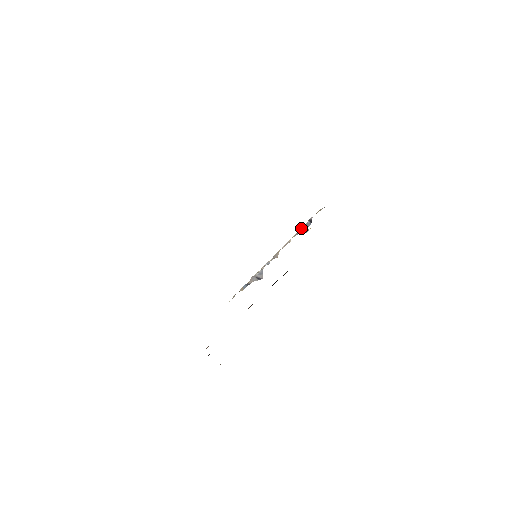
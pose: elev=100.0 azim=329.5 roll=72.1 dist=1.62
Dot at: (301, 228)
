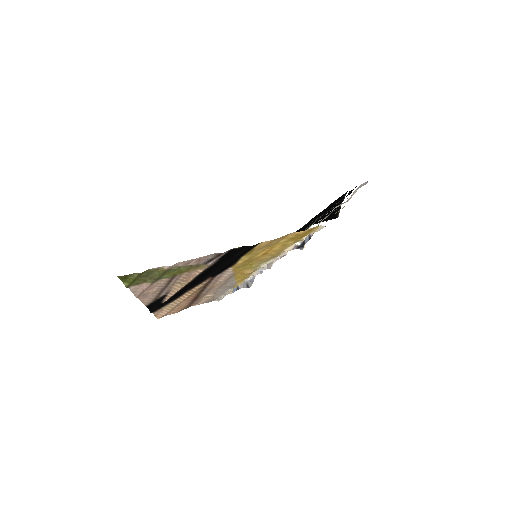
Dot at: (300, 243)
